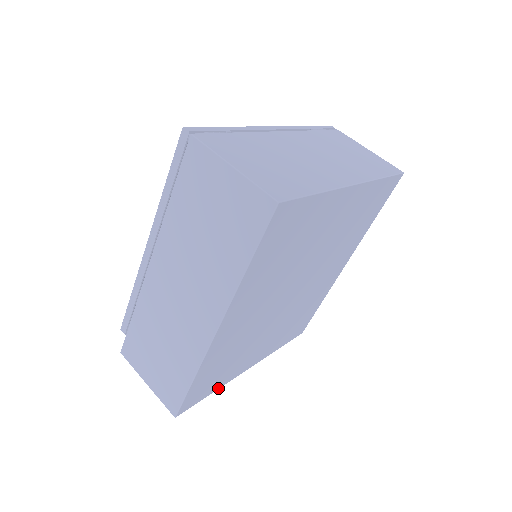
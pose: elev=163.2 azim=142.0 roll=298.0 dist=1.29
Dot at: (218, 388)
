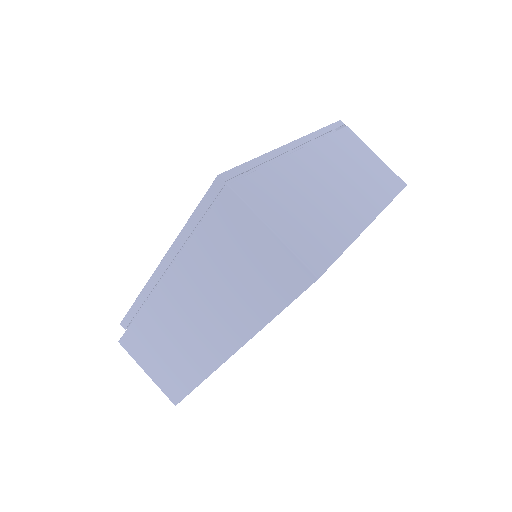
Dot at: occluded
